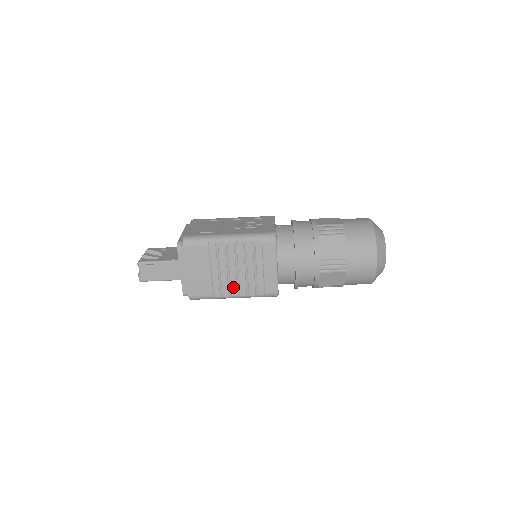
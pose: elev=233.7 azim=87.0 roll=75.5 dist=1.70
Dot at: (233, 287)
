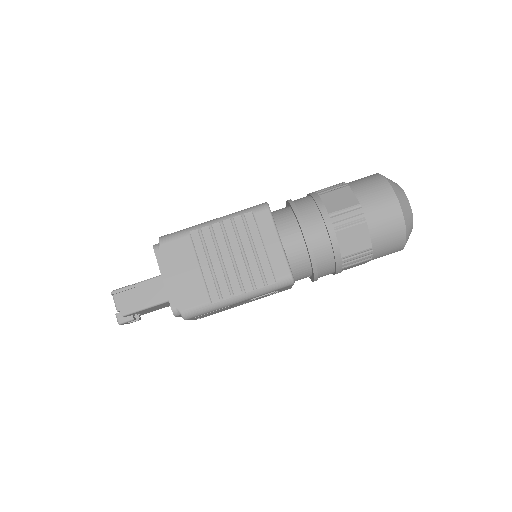
Dot at: (233, 283)
